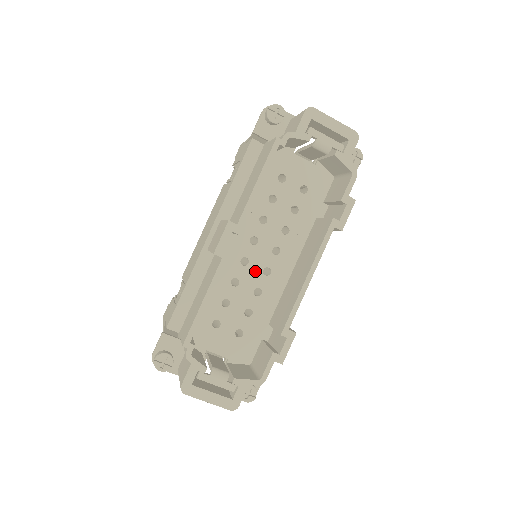
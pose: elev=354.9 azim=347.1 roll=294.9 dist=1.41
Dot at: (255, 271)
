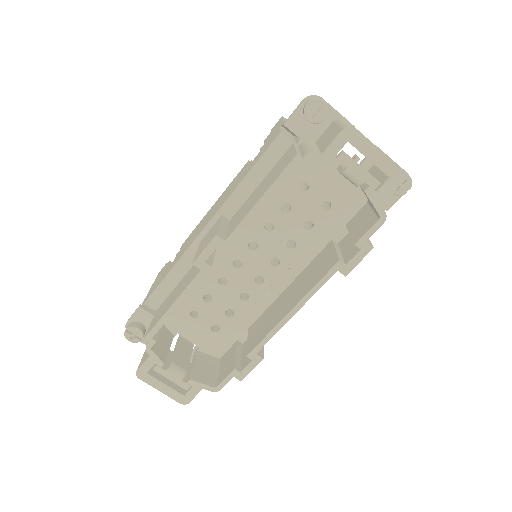
Dot at: (246, 276)
